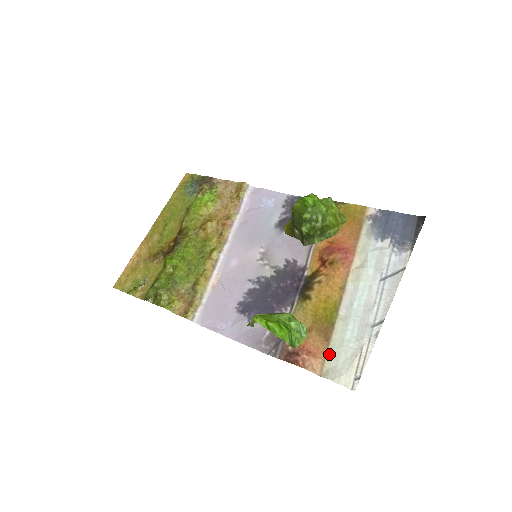
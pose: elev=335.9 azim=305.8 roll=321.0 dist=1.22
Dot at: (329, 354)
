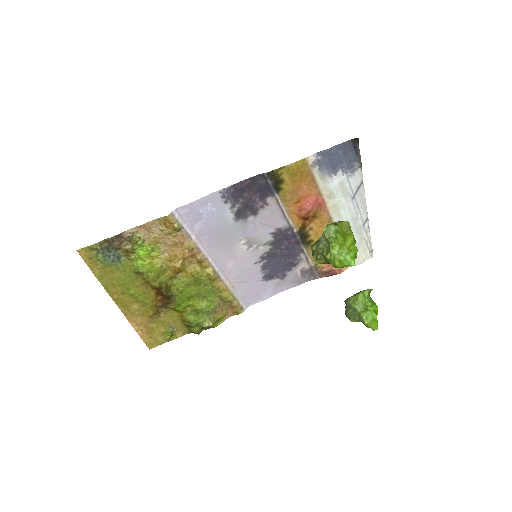
Dot at: occluded
